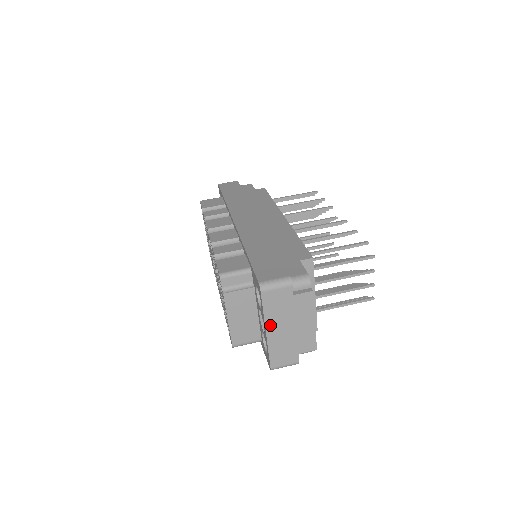
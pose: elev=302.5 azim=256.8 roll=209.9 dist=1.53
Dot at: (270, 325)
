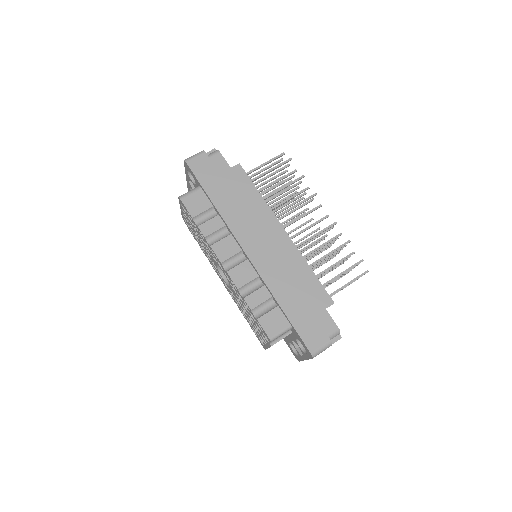
Dot at: occluded
